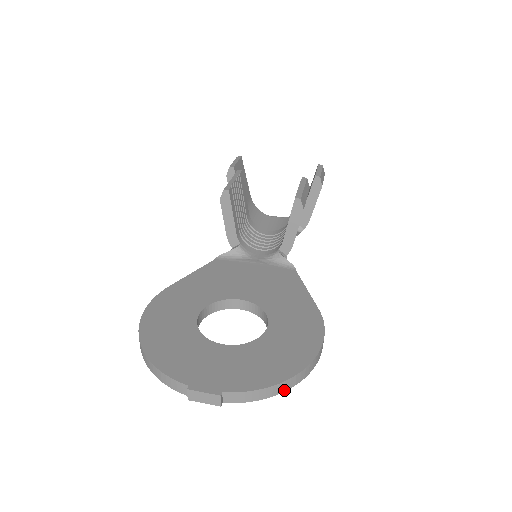
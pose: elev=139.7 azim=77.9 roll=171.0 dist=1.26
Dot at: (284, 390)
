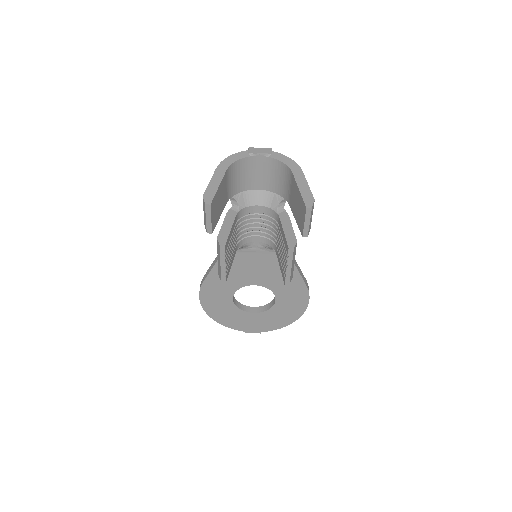
Dot at: occluded
